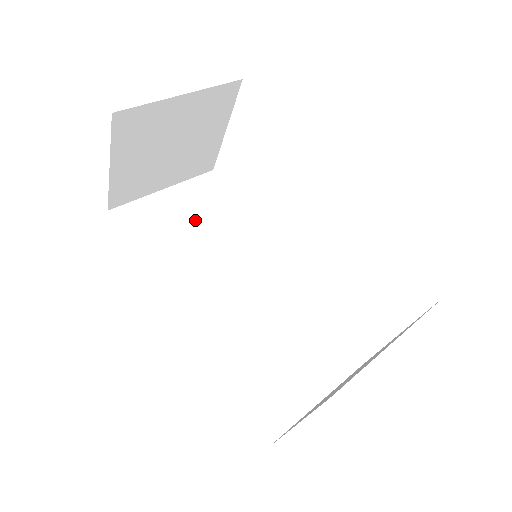
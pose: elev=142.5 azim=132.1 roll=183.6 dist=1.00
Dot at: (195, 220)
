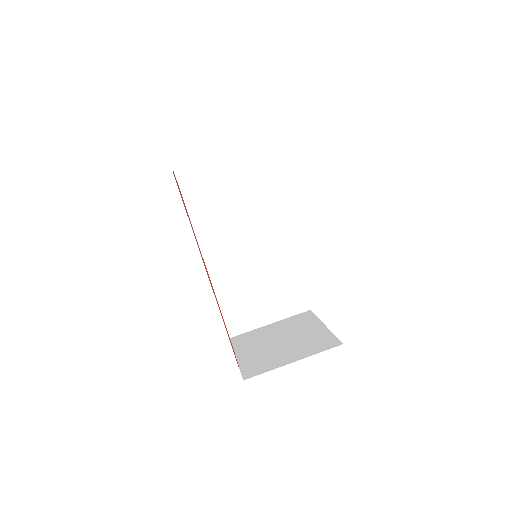
Dot at: (236, 185)
